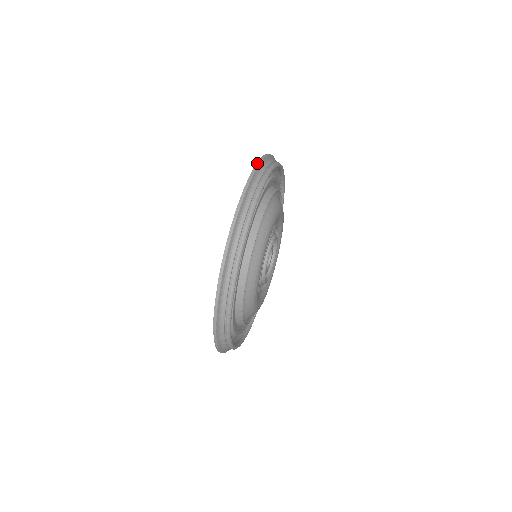
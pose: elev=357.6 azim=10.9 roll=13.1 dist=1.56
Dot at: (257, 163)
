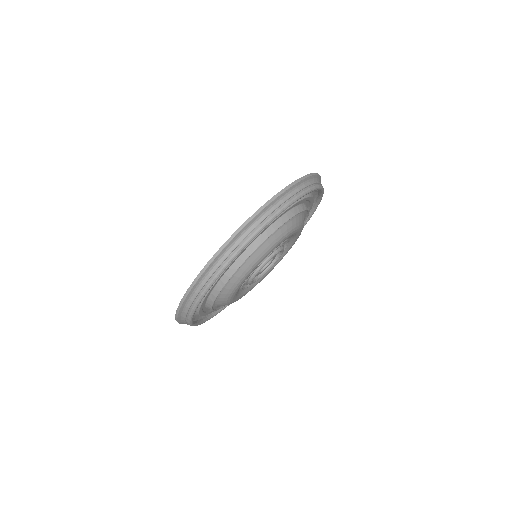
Dot at: (302, 177)
